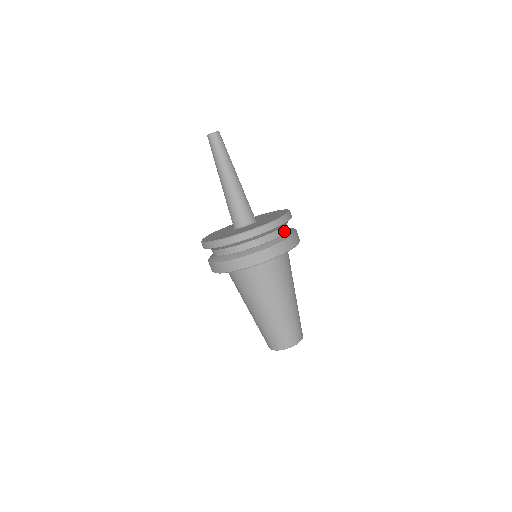
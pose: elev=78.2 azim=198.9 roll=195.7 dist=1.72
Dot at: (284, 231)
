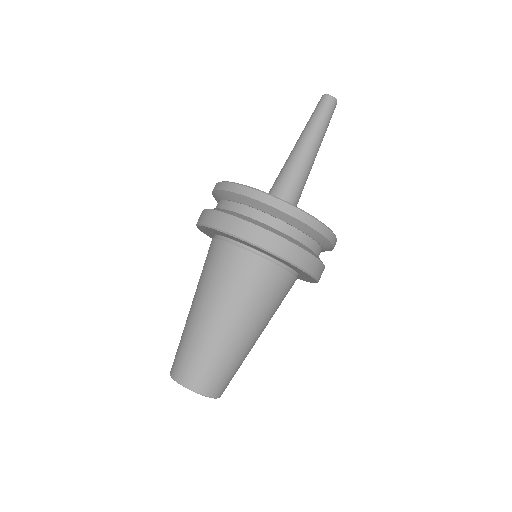
Dot at: (308, 244)
